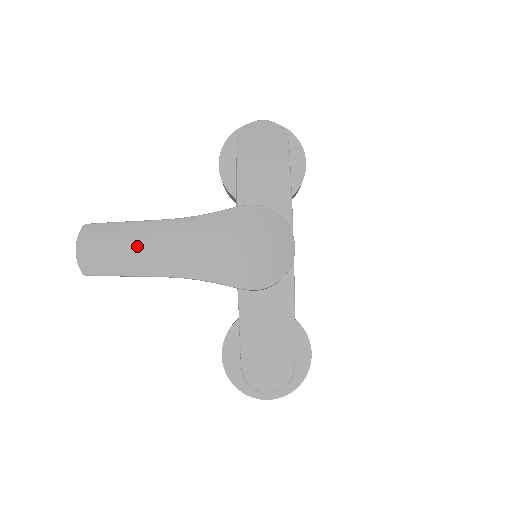
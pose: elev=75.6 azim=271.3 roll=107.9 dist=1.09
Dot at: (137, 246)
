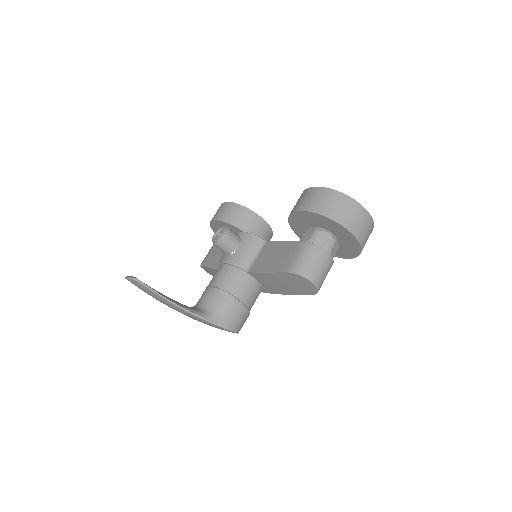
Dot at: (157, 299)
